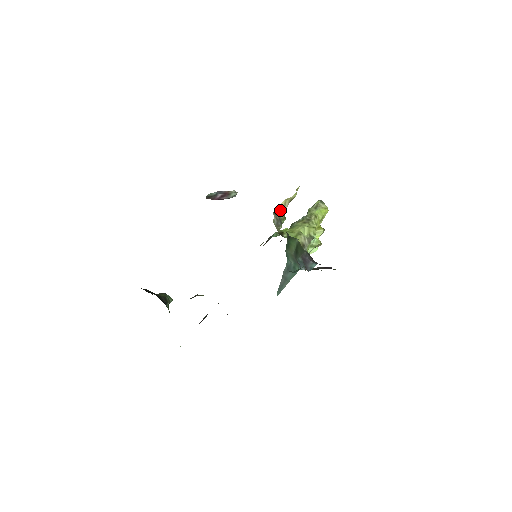
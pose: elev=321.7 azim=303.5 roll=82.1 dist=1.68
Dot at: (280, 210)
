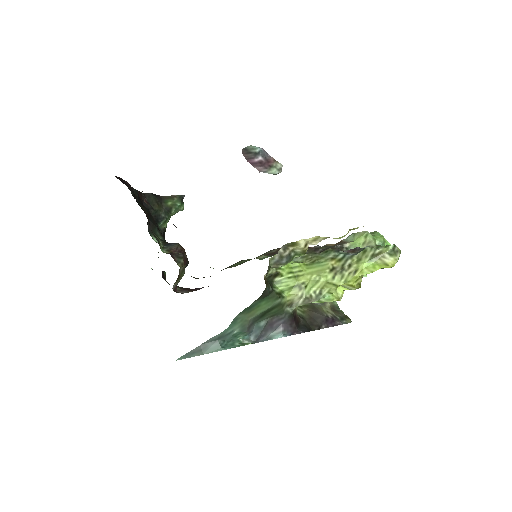
Dot at: (298, 246)
